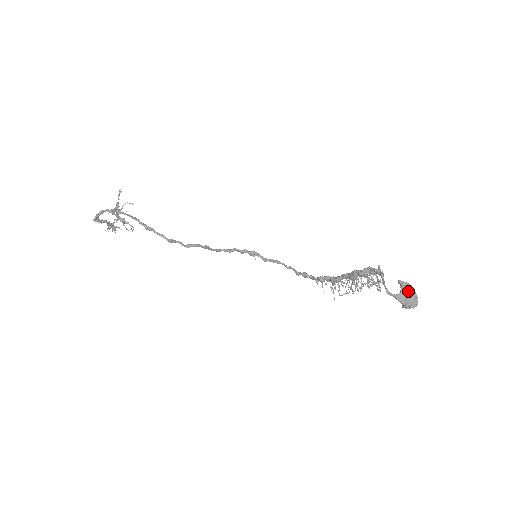
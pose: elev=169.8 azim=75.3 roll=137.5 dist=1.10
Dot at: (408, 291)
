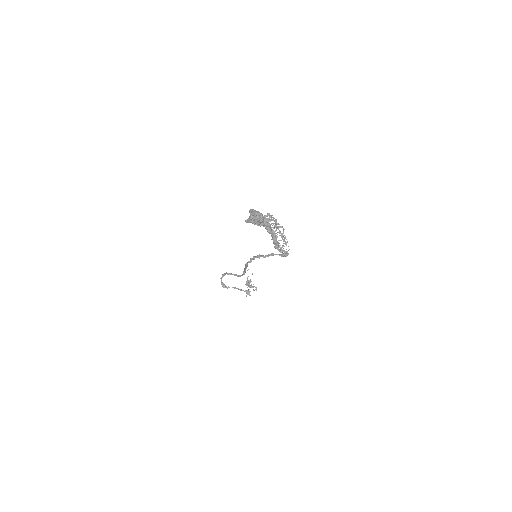
Dot at: (251, 214)
